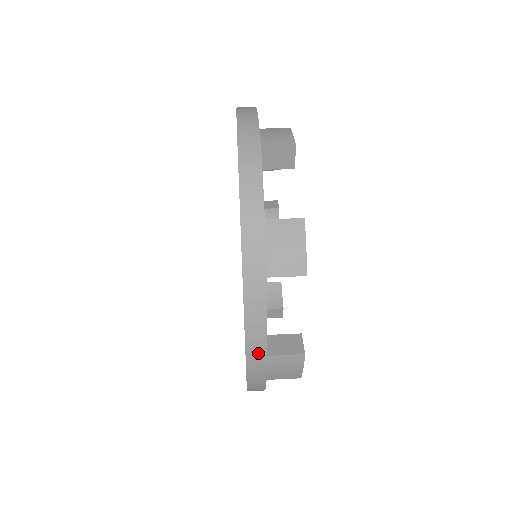
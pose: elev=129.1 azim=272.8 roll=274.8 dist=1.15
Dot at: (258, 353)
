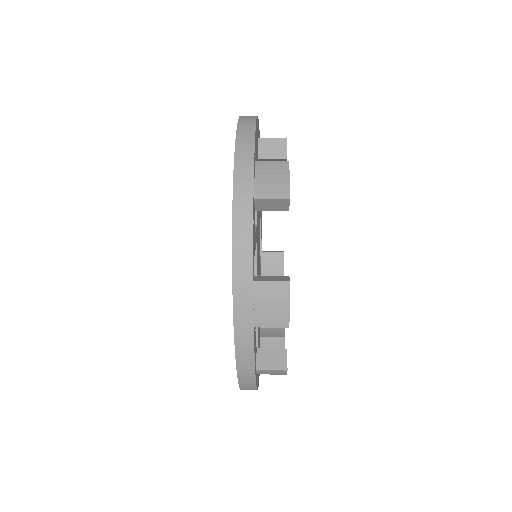
Dot at: (244, 276)
